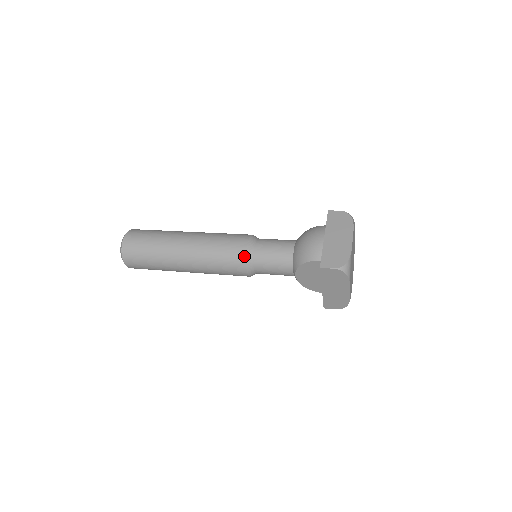
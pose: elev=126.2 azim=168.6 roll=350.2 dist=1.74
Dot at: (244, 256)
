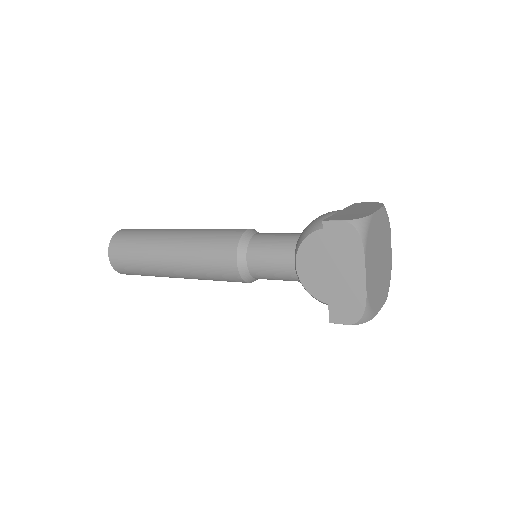
Dot at: (238, 239)
